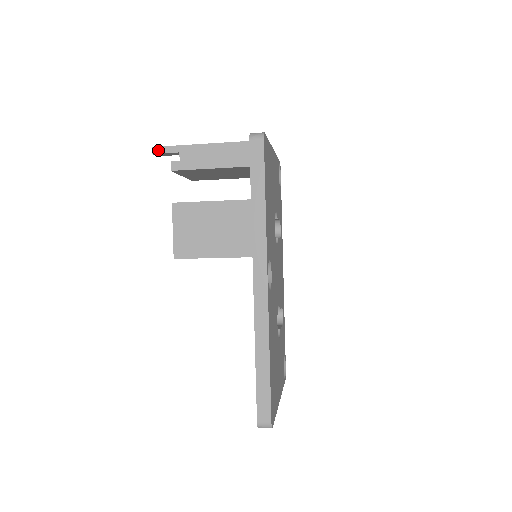
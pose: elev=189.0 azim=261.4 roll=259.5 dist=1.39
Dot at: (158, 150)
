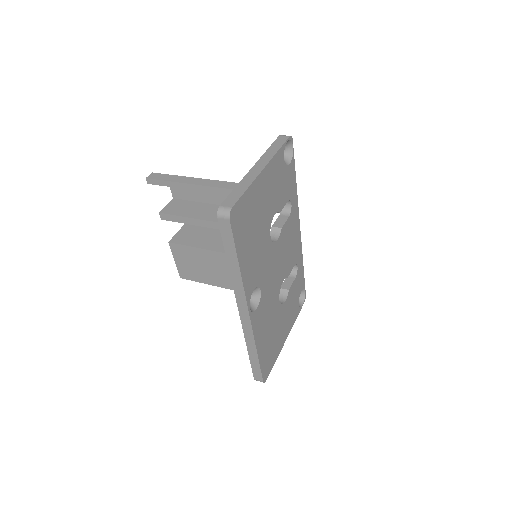
Dot at: (151, 182)
